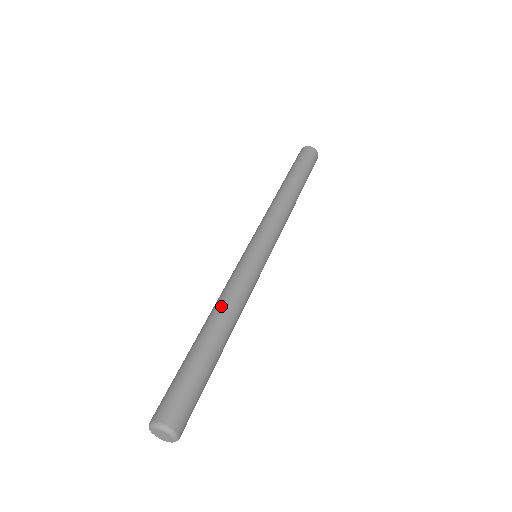
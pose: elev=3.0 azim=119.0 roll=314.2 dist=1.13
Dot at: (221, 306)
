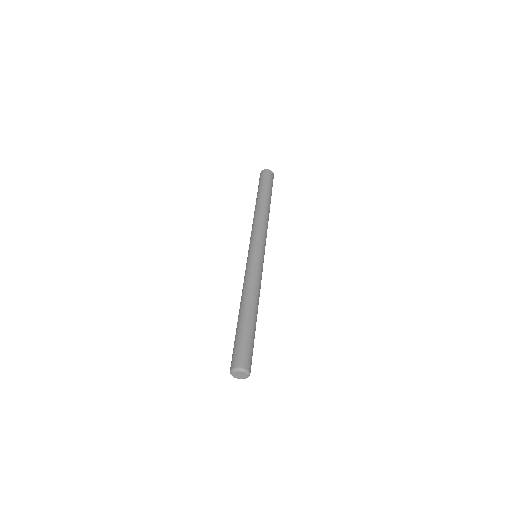
Dot at: (245, 293)
